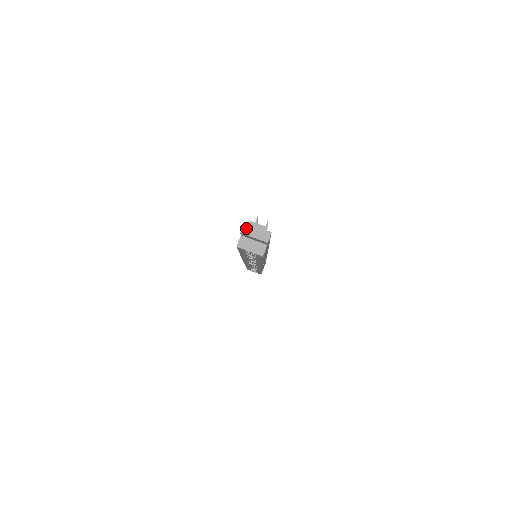
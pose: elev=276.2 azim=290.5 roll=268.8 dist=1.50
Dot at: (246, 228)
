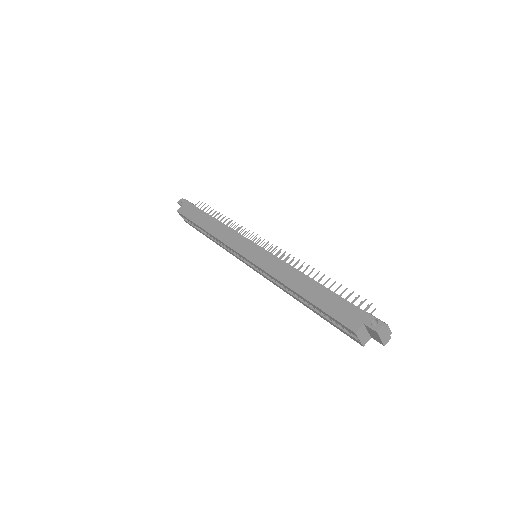
Dot at: (382, 329)
